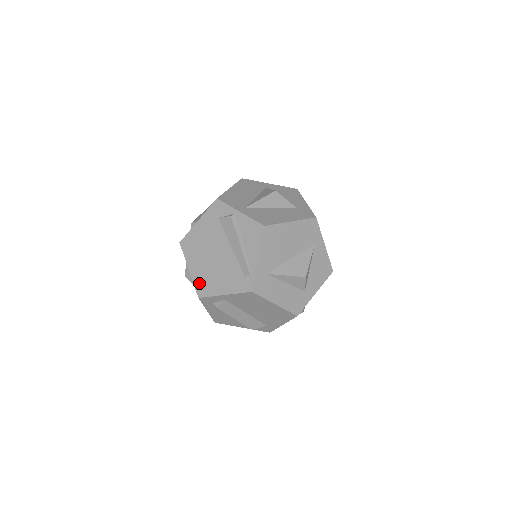
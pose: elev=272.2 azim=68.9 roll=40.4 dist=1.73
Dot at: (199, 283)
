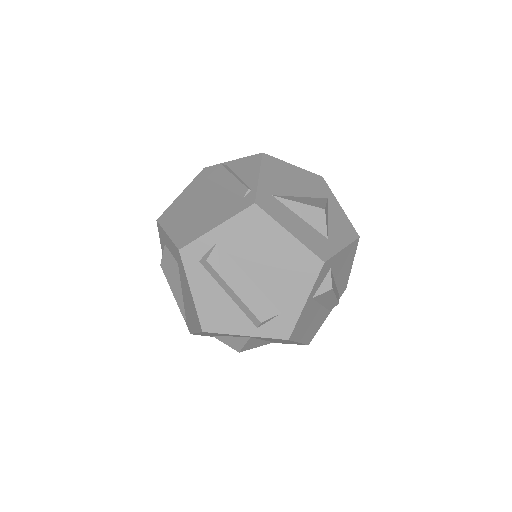
Dot at: (180, 236)
